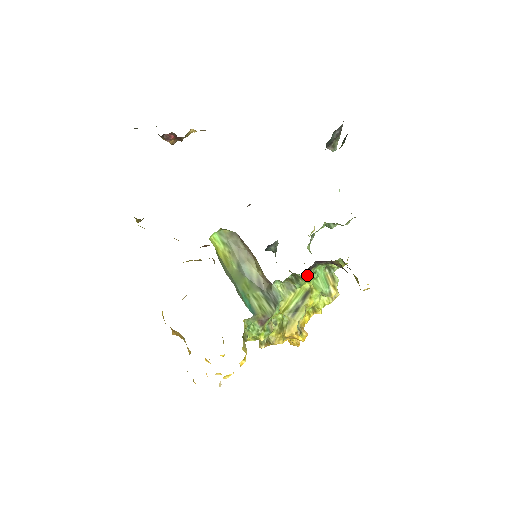
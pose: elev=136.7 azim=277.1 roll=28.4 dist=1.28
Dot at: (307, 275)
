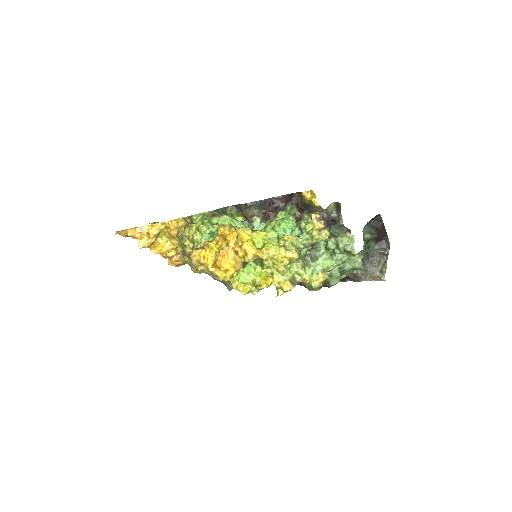
Dot at: (275, 221)
